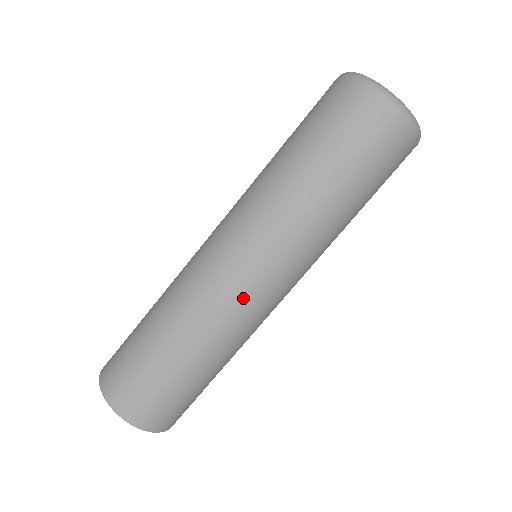
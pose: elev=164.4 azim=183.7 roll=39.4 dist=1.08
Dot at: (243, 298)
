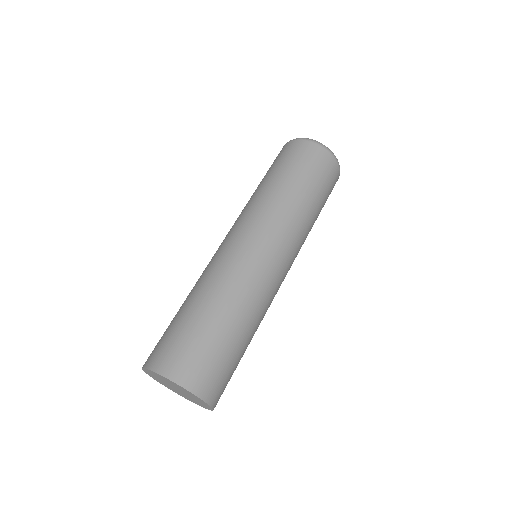
Dot at: (259, 264)
